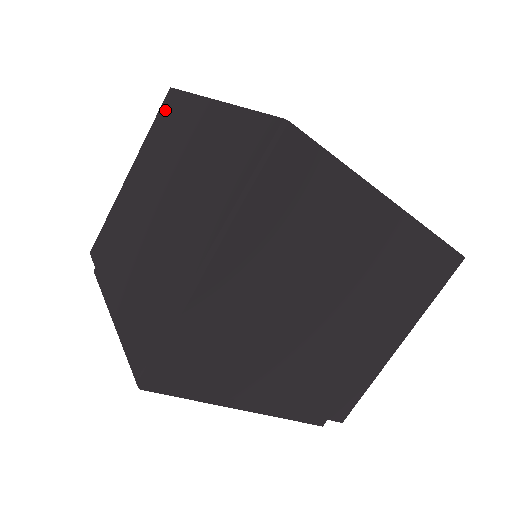
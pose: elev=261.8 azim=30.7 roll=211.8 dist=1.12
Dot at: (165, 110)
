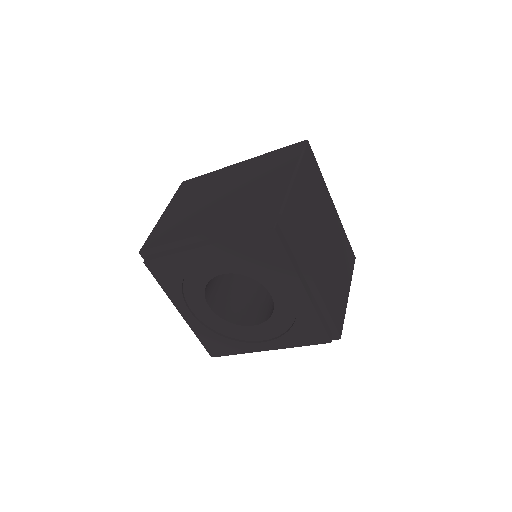
Dot at: (187, 185)
